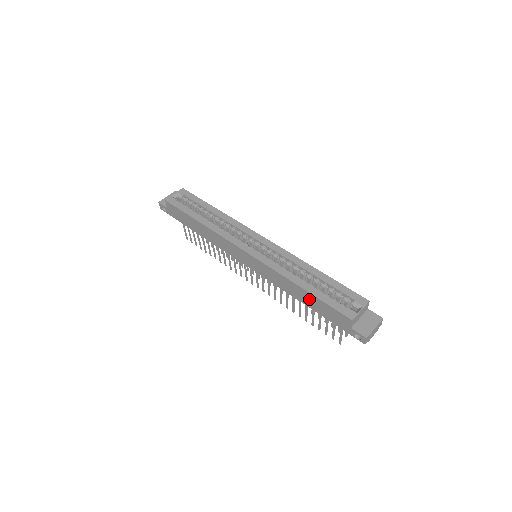
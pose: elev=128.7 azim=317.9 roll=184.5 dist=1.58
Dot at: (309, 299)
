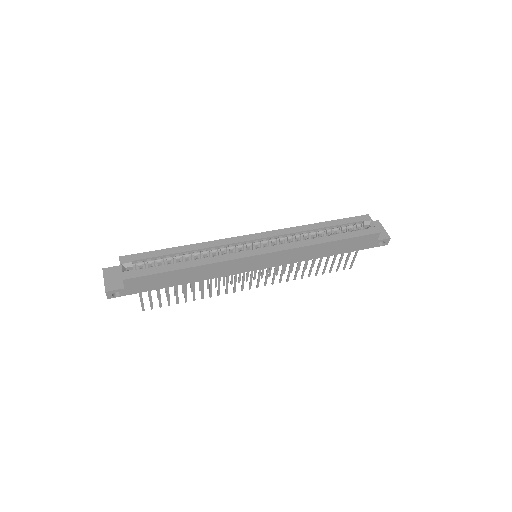
Dot at: (337, 247)
